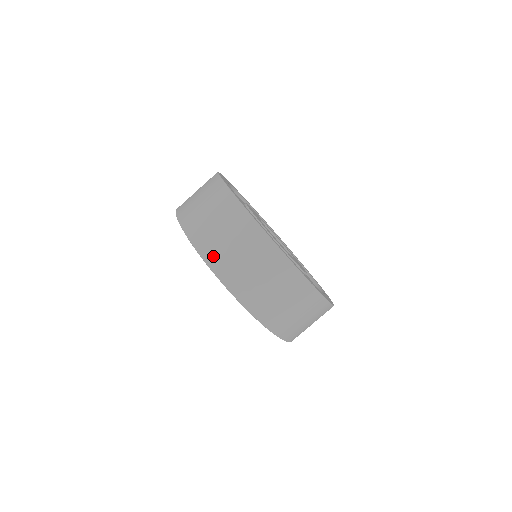
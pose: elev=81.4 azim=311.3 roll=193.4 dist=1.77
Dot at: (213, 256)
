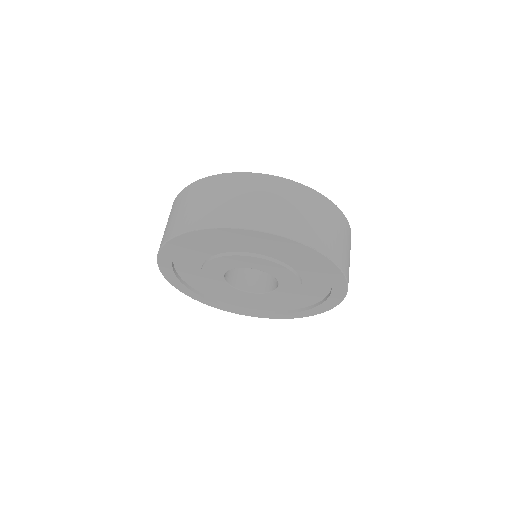
Dot at: occluded
